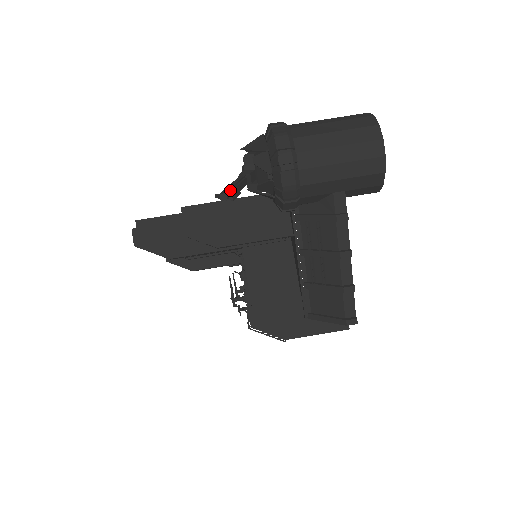
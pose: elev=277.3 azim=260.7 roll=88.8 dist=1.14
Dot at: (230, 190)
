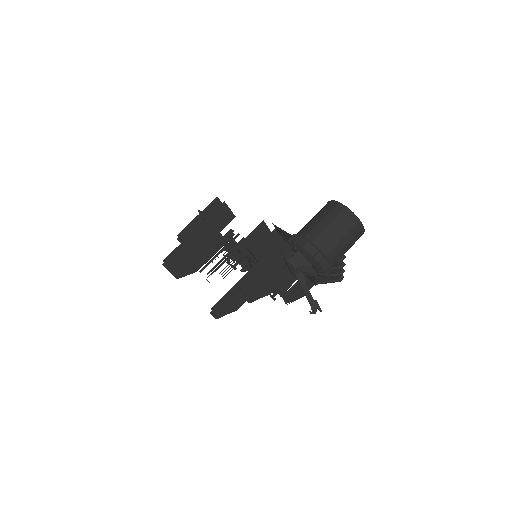
Dot at: (316, 307)
